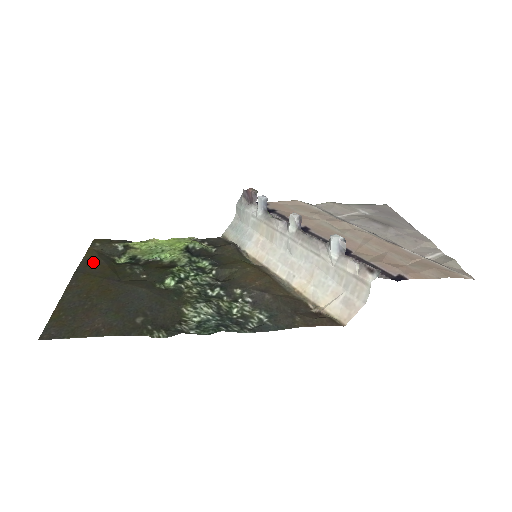
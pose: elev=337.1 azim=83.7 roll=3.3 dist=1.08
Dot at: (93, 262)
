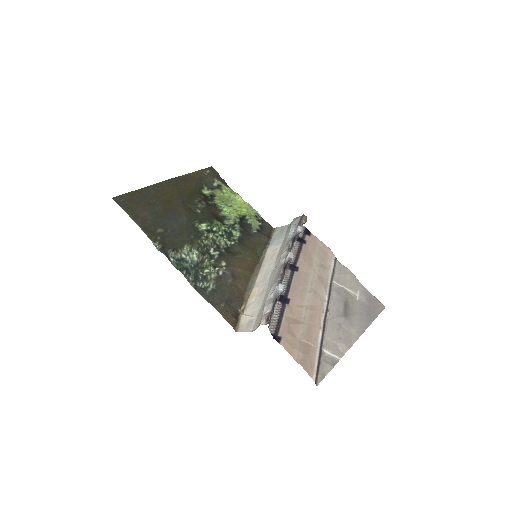
Dot at: (189, 180)
